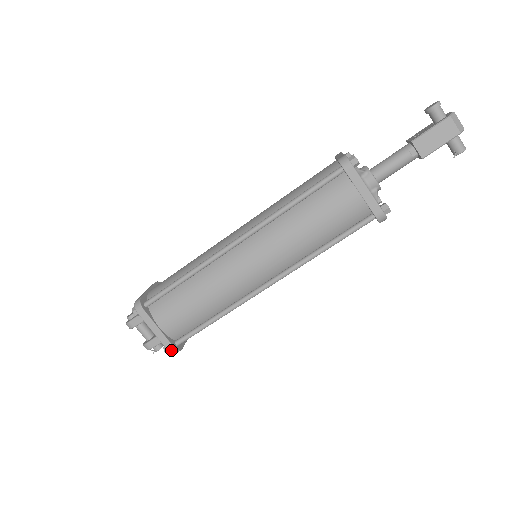
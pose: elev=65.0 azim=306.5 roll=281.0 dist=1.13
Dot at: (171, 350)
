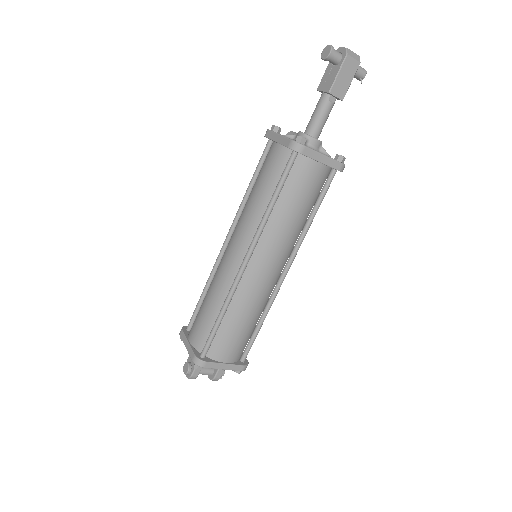
Dot at: (244, 369)
